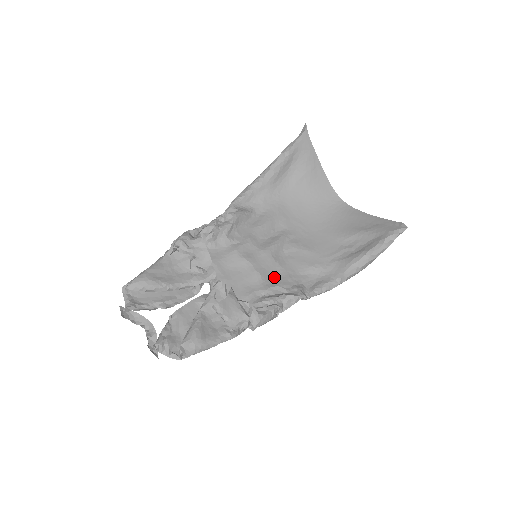
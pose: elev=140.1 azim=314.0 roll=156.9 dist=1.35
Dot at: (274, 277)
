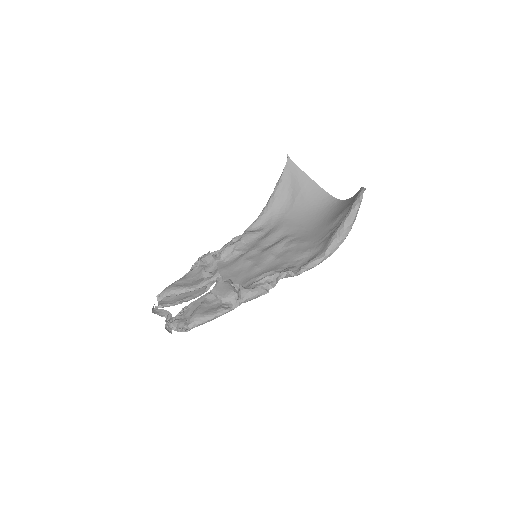
Dot at: (271, 267)
